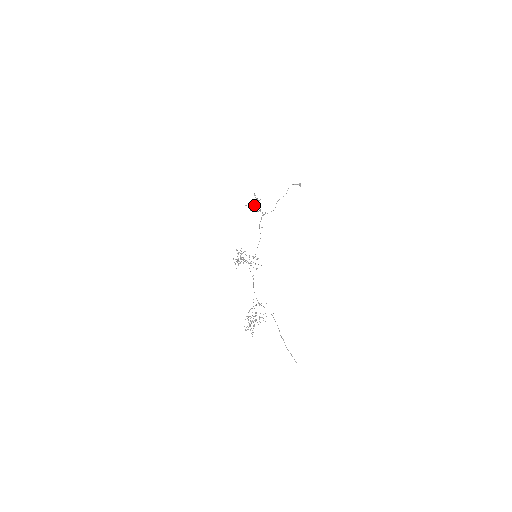
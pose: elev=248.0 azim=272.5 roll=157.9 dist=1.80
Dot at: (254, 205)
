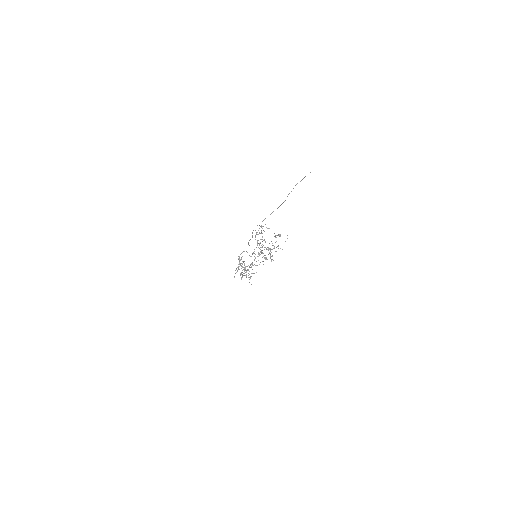
Dot at: occluded
